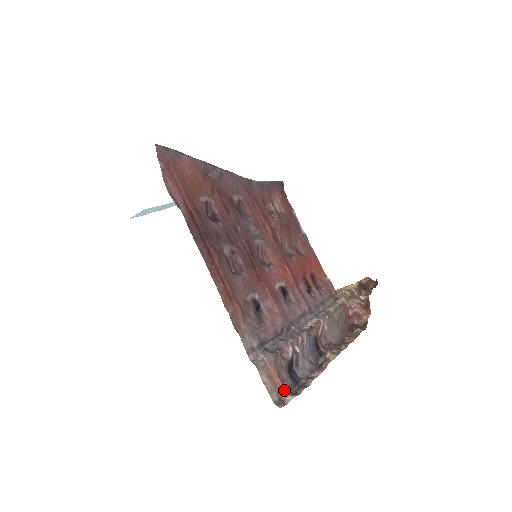
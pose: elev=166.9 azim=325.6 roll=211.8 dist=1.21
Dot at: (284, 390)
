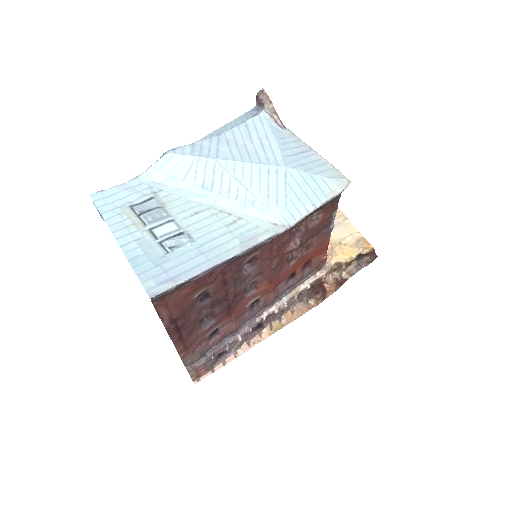
Dot at: (204, 373)
